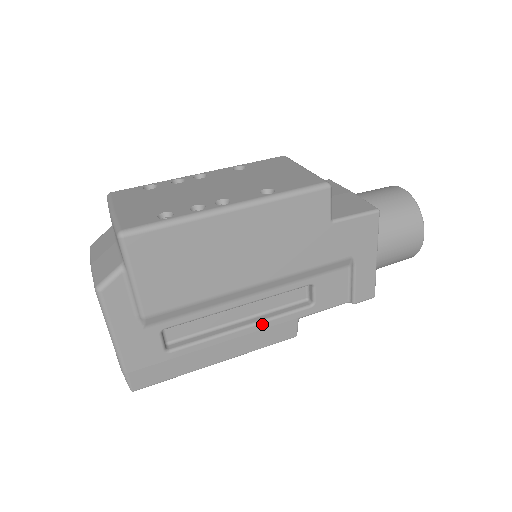
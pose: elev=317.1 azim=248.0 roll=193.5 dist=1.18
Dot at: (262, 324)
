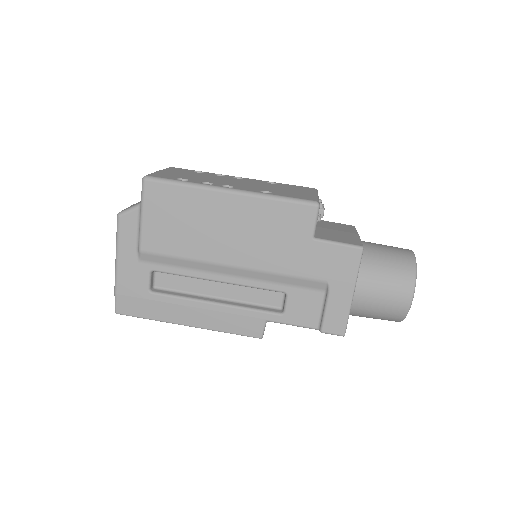
Dot at: (232, 308)
